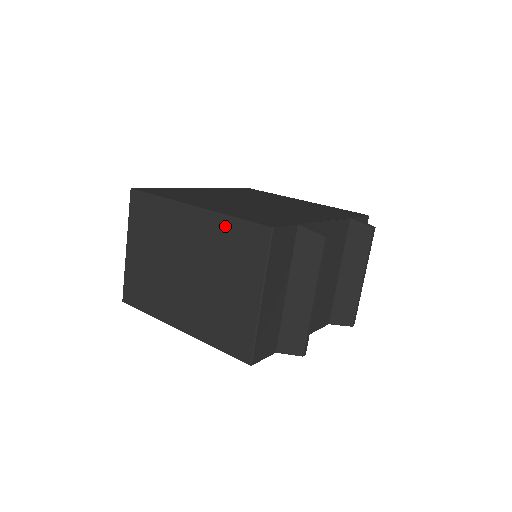
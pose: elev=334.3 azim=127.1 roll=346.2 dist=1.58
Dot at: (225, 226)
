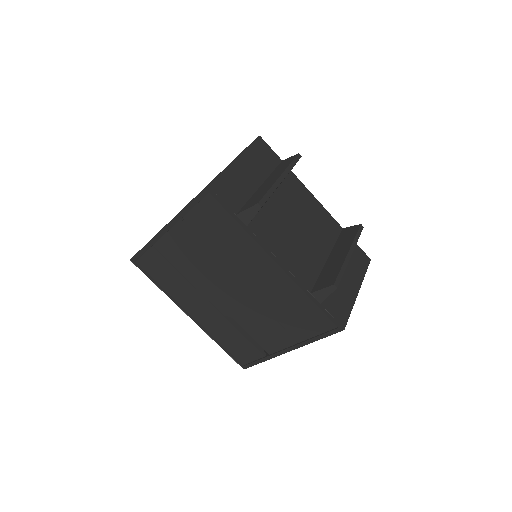
Dot at: occluded
